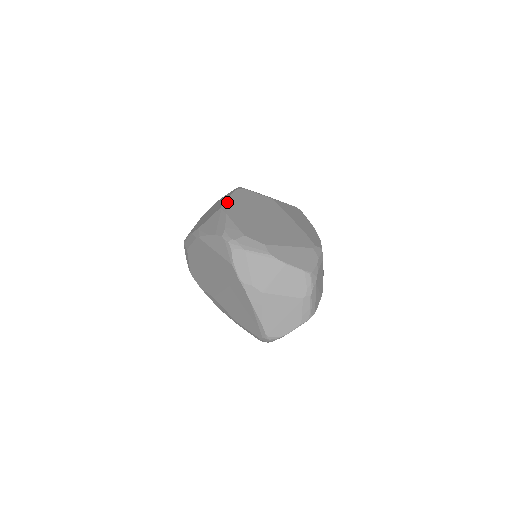
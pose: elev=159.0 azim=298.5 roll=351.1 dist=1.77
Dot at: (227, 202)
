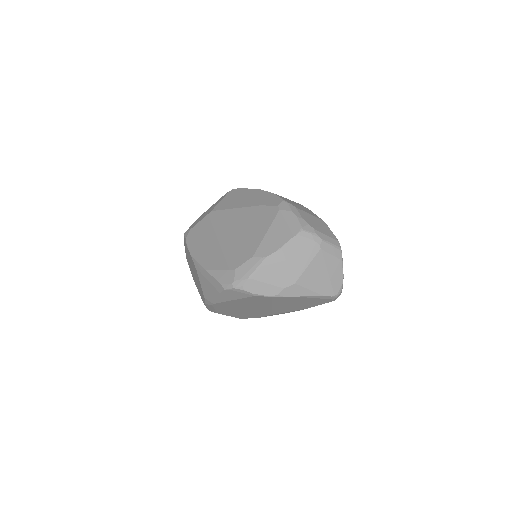
Dot at: (194, 260)
